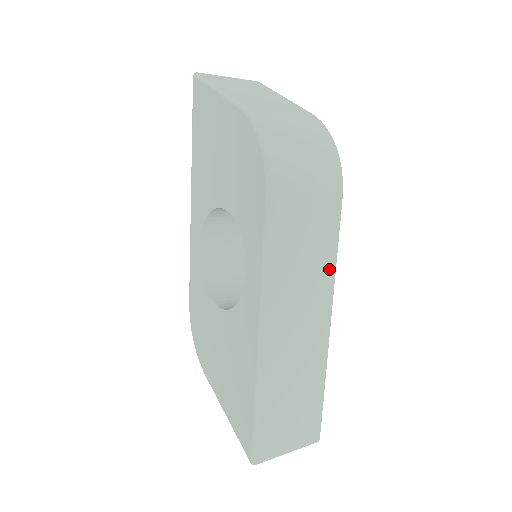
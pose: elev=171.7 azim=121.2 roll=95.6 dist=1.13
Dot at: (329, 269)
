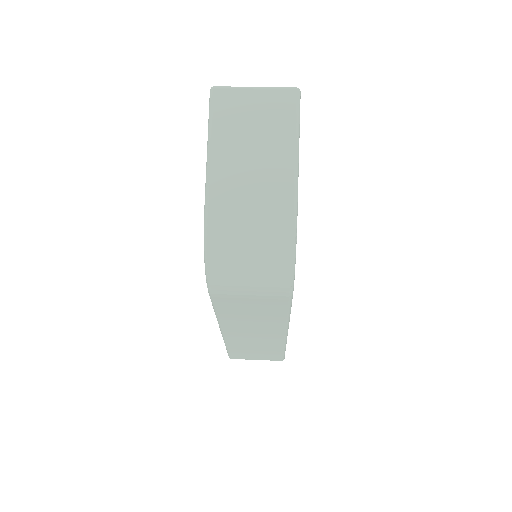
Dot at: (280, 320)
